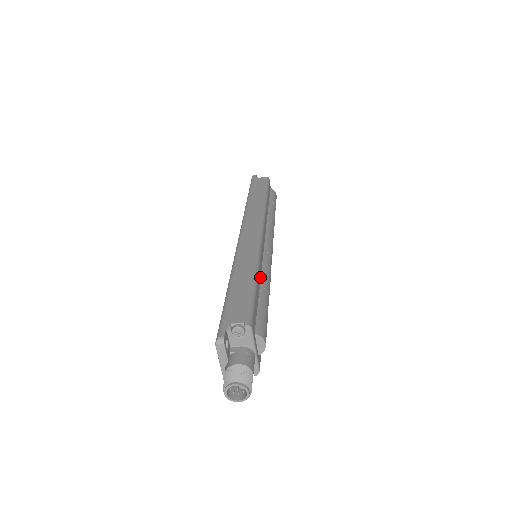
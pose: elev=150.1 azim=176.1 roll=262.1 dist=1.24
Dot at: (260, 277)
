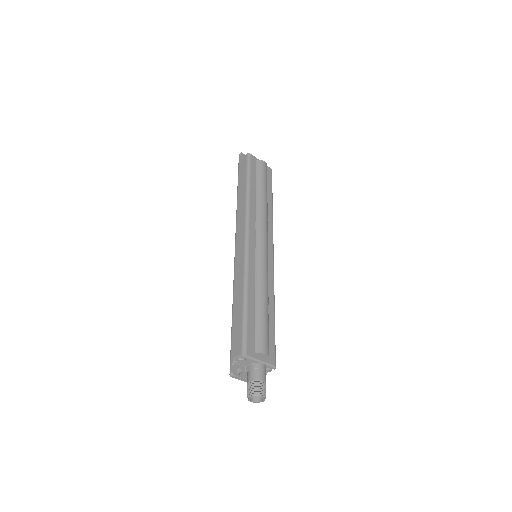
Dot at: (253, 291)
